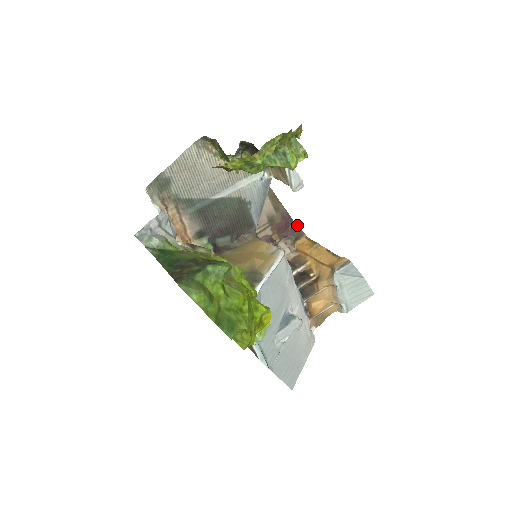
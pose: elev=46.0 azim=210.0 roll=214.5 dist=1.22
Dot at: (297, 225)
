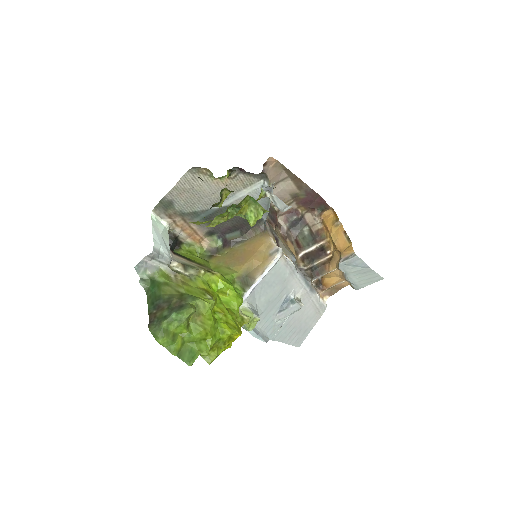
Dot at: (323, 199)
